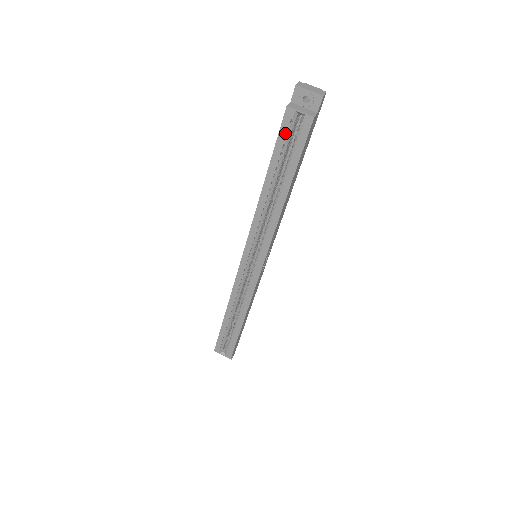
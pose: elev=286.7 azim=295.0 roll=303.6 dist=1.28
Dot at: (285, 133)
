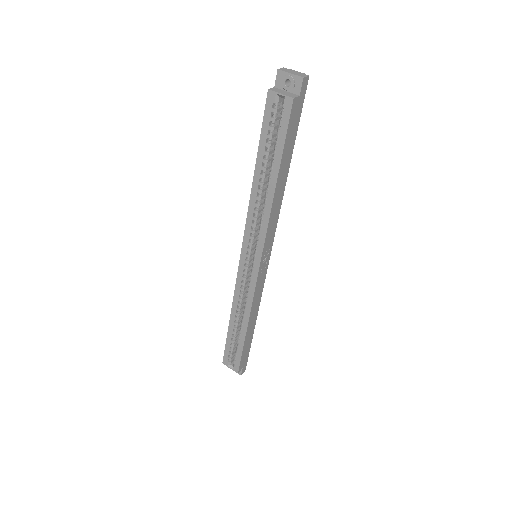
Dot at: (269, 118)
